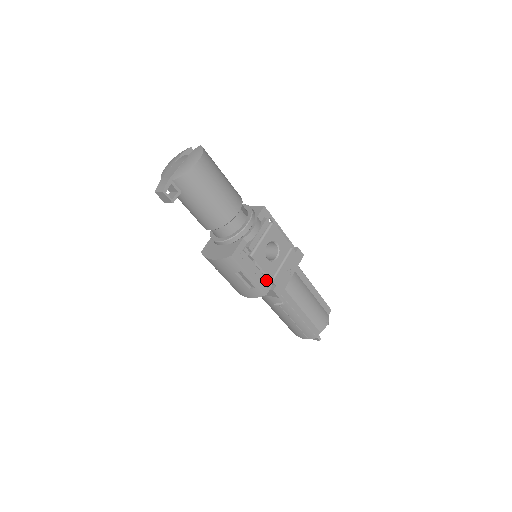
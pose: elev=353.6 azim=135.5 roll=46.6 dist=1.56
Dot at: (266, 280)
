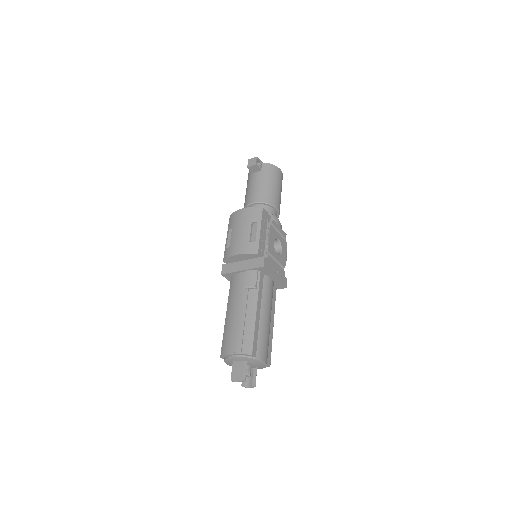
Dot at: (263, 250)
